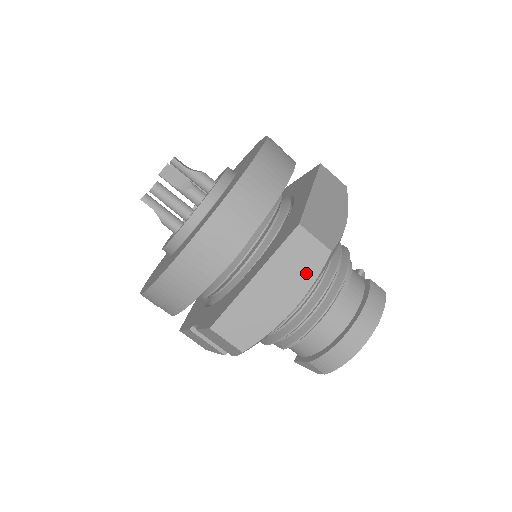
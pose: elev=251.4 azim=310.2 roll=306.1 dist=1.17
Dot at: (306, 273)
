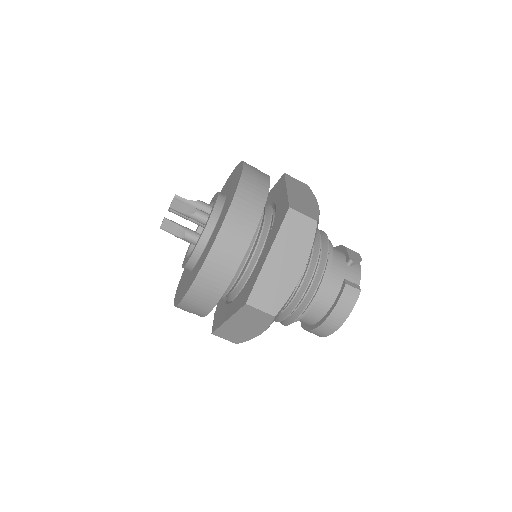
Dot at: (261, 323)
